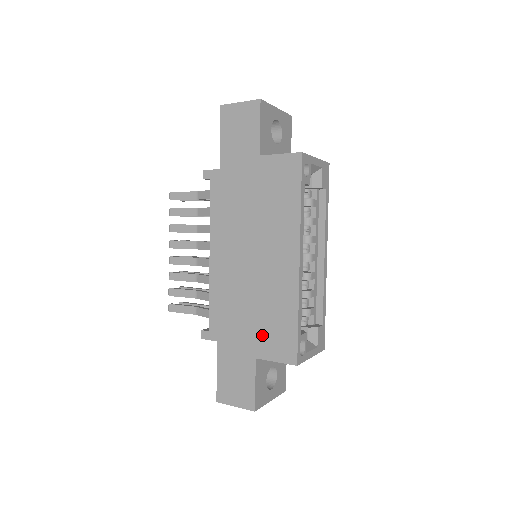
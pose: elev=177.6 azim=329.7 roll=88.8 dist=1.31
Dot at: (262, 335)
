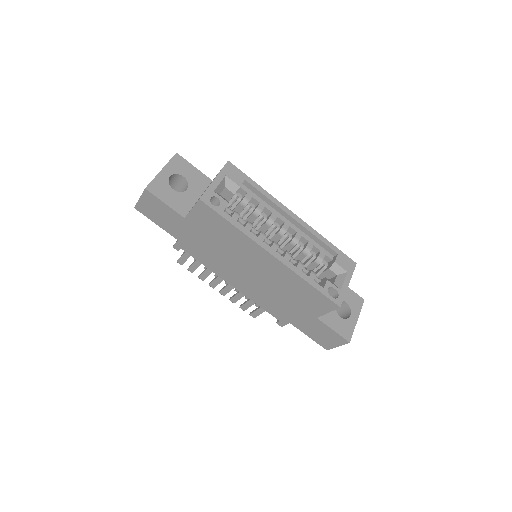
Dot at: (305, 305)
